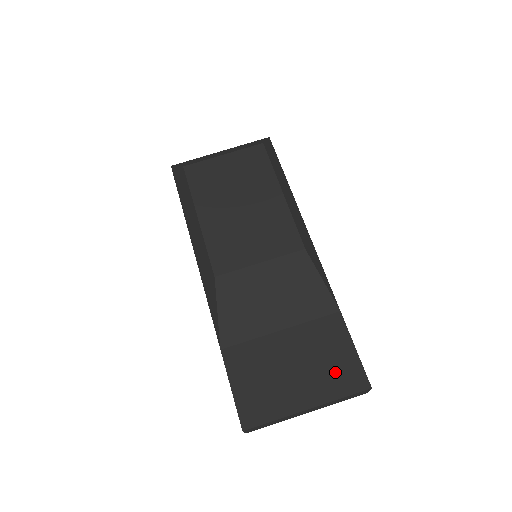
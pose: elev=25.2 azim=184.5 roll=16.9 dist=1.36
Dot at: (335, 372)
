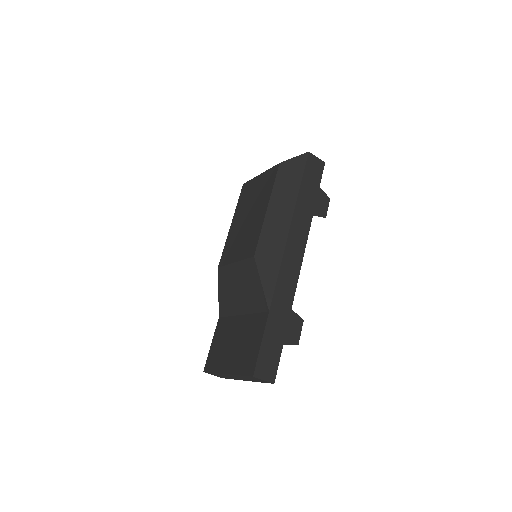
Dot at: (246, 356)
